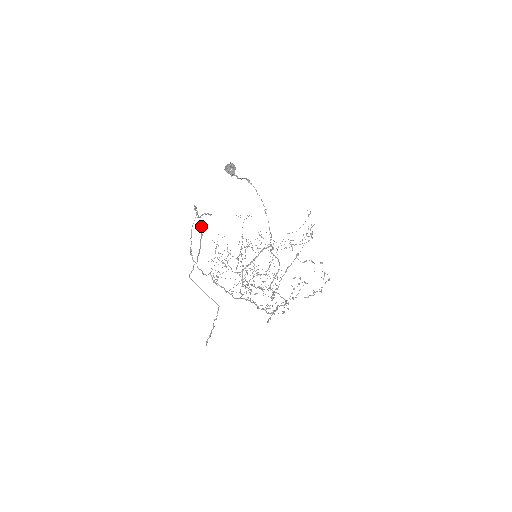
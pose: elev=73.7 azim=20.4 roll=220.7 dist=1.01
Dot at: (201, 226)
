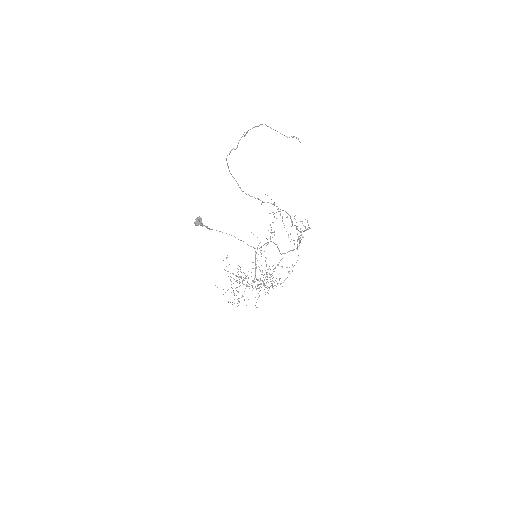
Dot at: (246, 132)
